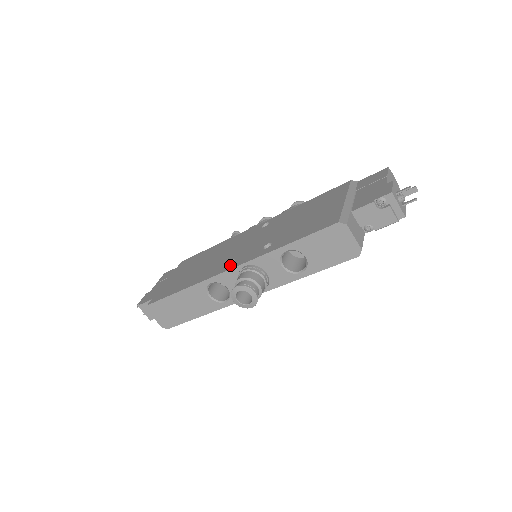
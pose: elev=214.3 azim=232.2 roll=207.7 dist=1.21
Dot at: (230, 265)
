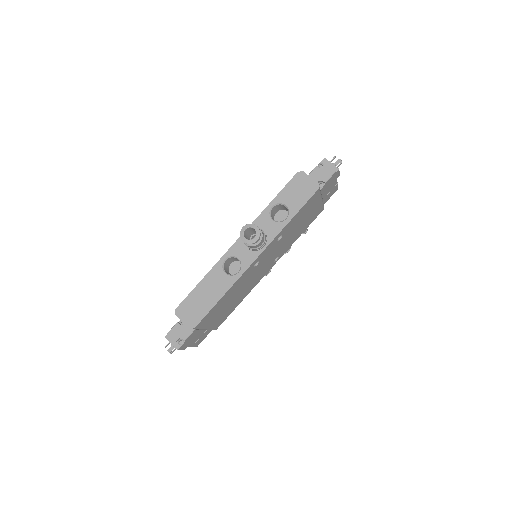
Dot at: occluded
